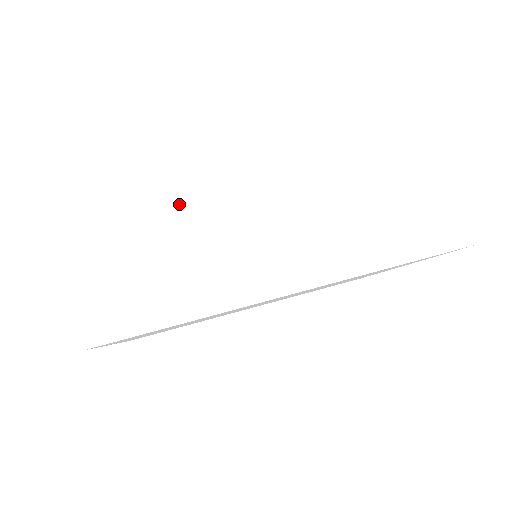
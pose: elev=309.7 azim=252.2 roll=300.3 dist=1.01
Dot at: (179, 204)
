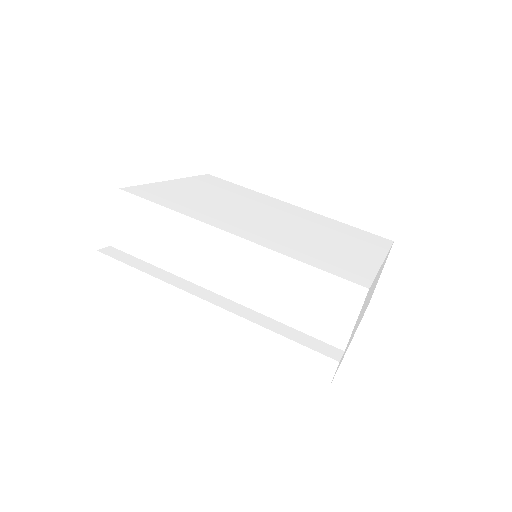
Dot at: (177, 222)
